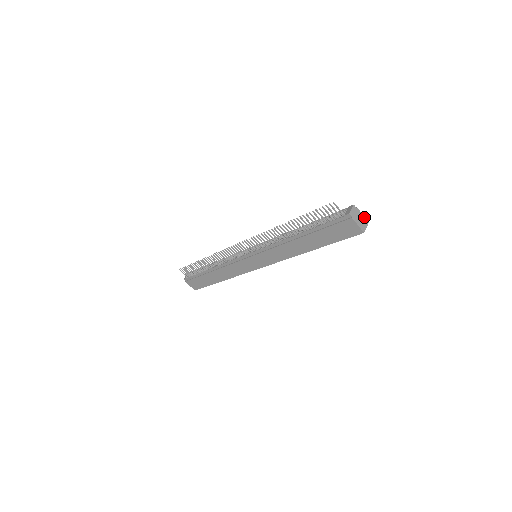
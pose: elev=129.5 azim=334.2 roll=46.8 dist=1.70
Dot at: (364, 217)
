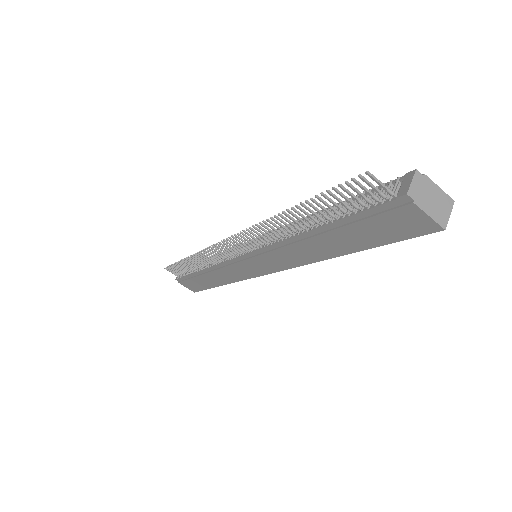
Dot at: (442, 192)
